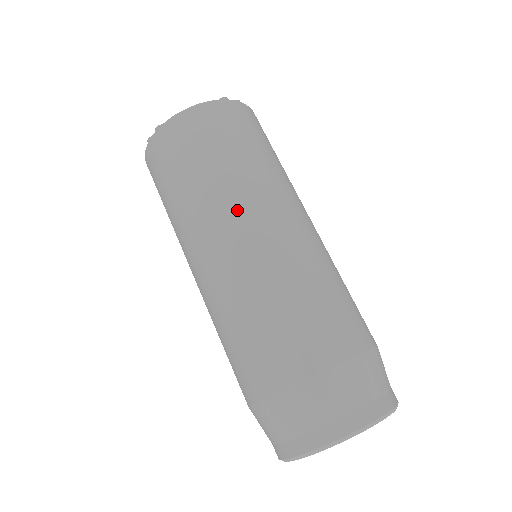
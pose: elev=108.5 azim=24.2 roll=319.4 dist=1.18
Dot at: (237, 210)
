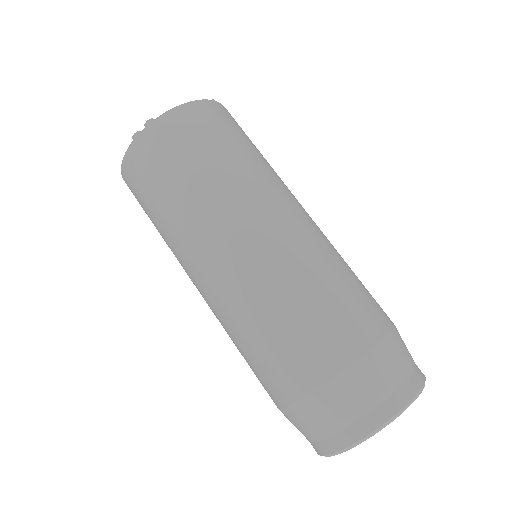
Dot at: (259, 200)
